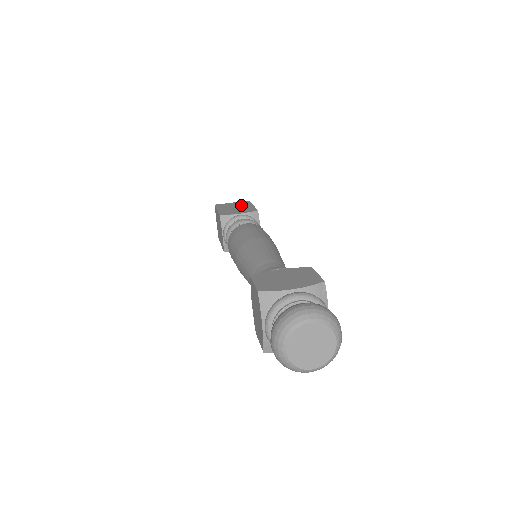
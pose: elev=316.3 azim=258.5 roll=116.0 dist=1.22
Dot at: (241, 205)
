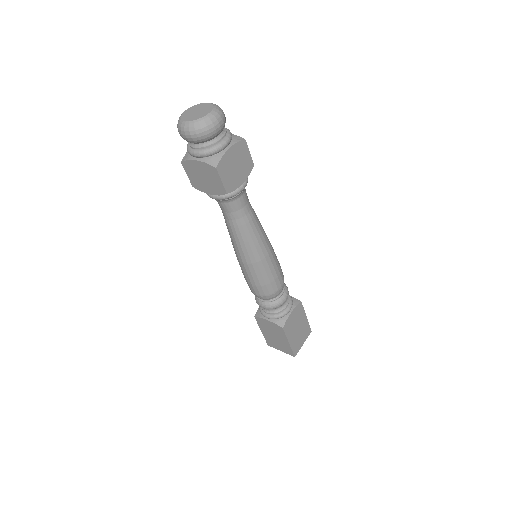
Dot at: occluded
